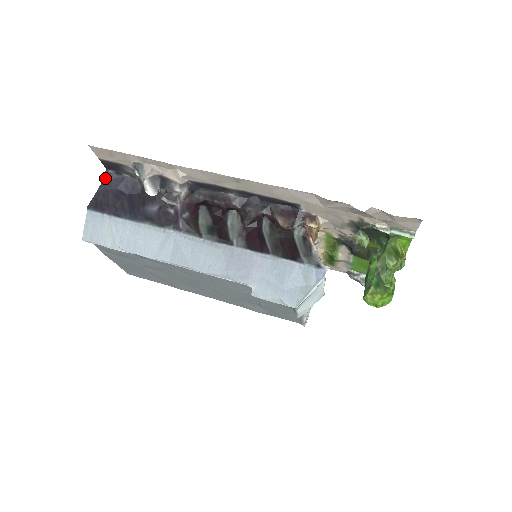
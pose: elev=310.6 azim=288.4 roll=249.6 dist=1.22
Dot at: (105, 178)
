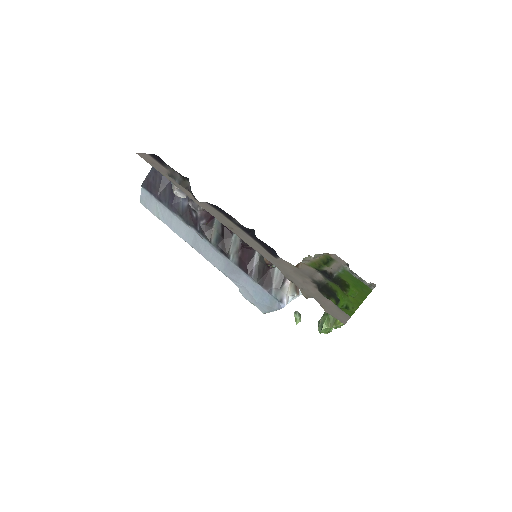
Dot at: occluded
